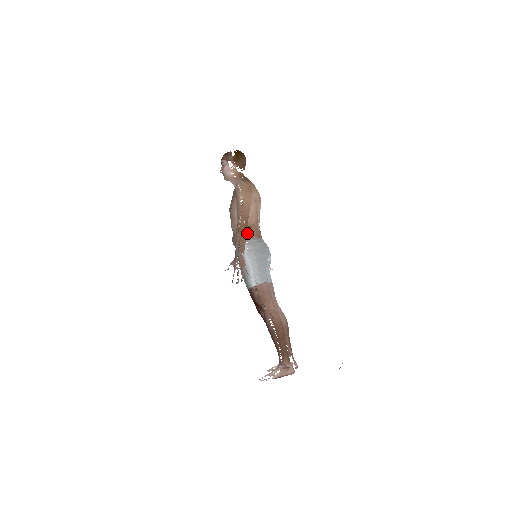
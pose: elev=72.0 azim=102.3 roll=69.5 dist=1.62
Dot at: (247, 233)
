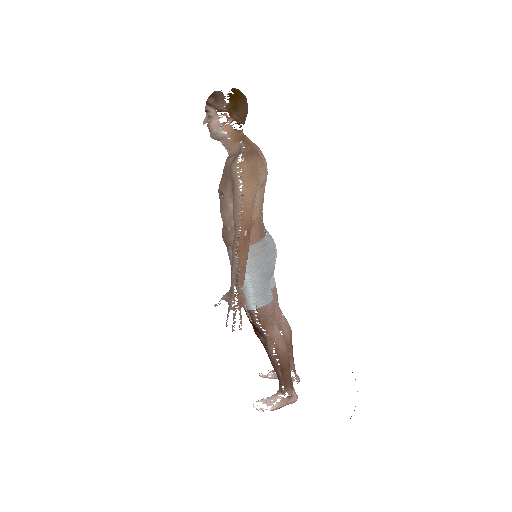
Dot at: occluded
